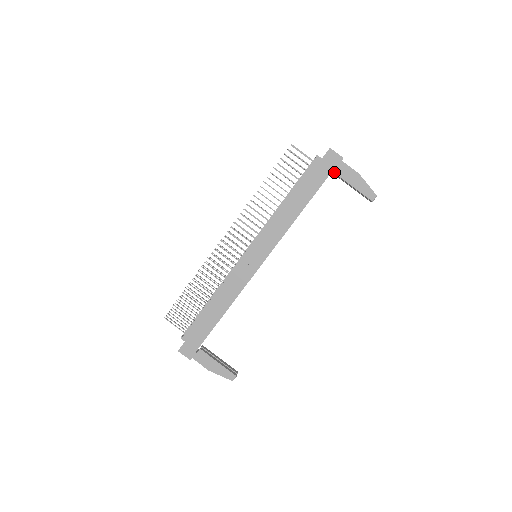
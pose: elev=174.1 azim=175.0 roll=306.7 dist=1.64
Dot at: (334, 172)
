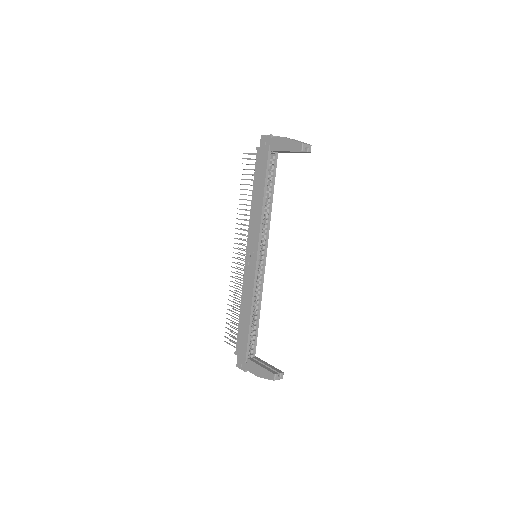
Dot at: (270, 150)
